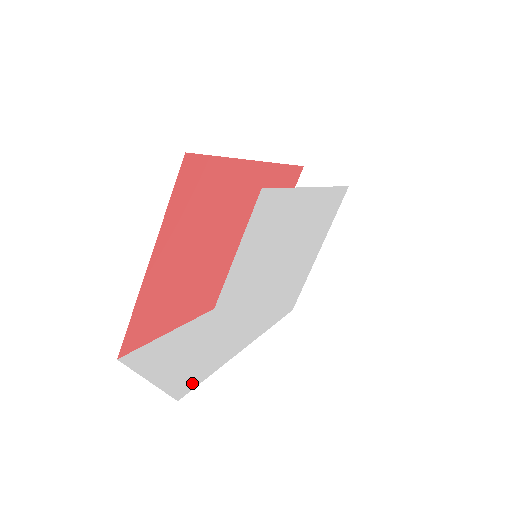
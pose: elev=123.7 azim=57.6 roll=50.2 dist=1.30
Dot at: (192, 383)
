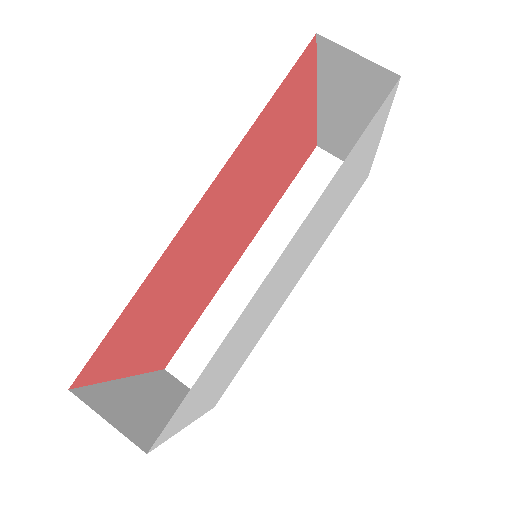
Dot at: (221, 394)
